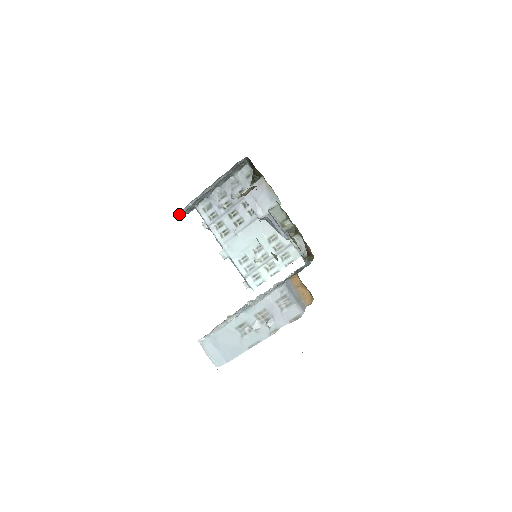
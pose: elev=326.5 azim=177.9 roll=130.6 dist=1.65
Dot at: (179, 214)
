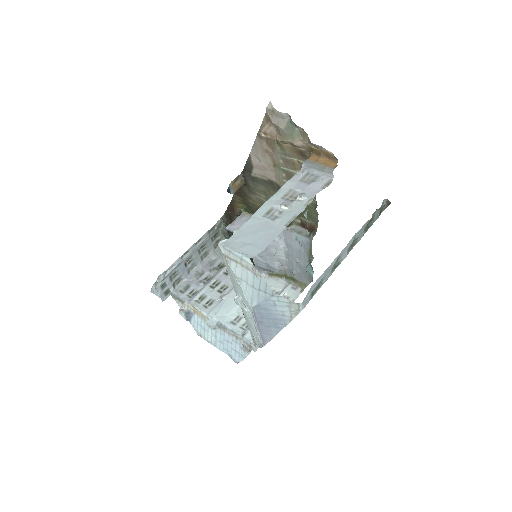
Dot at: (155, 288)
